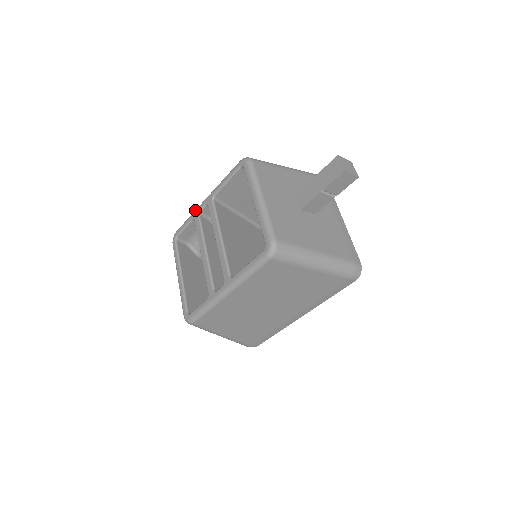
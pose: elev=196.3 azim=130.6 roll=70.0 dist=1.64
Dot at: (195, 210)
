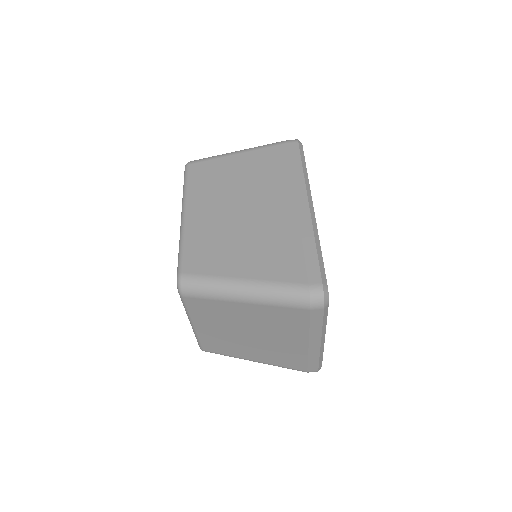
Dot at: occluded
